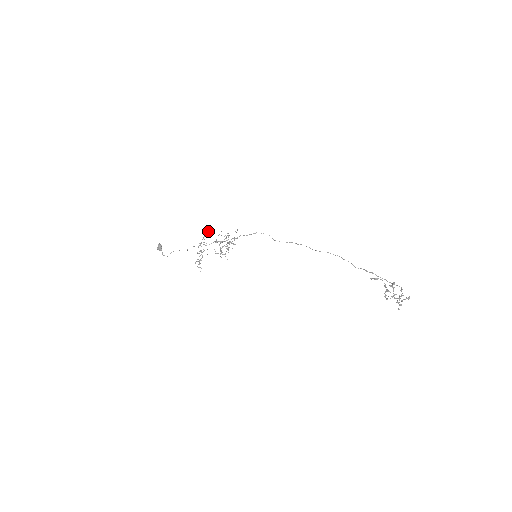
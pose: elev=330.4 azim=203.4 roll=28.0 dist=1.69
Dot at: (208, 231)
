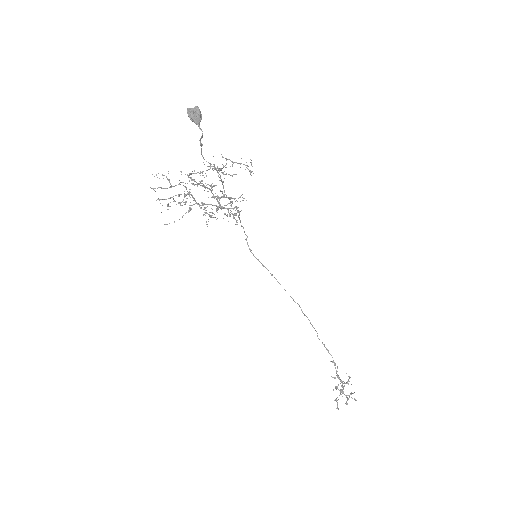
Dot at: occluded
